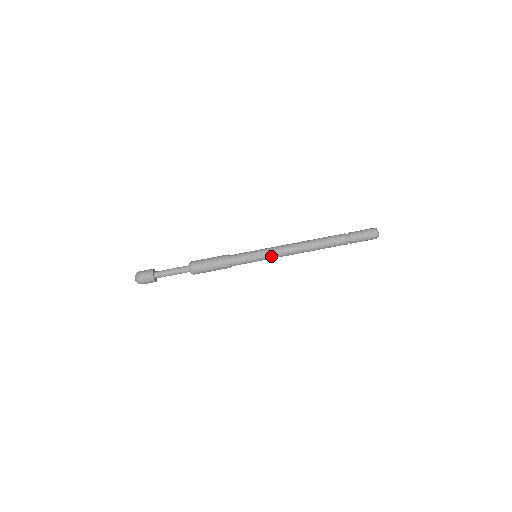
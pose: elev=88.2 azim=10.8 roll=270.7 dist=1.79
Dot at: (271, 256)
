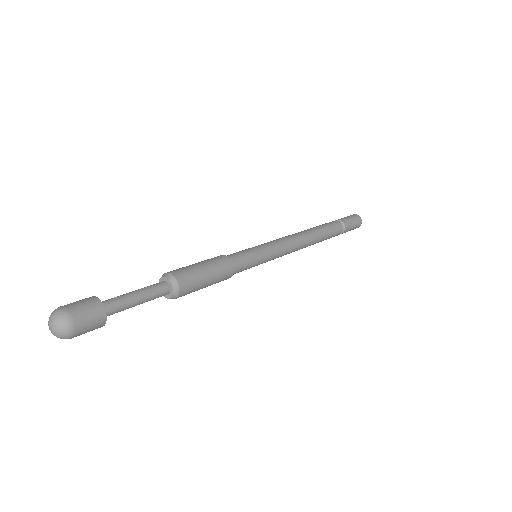
Dot at: (278, 255)
